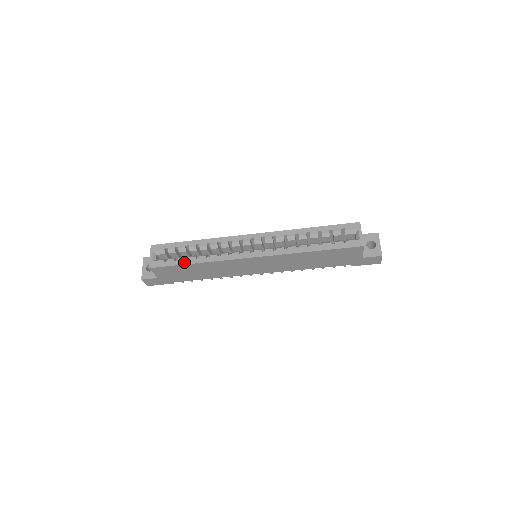
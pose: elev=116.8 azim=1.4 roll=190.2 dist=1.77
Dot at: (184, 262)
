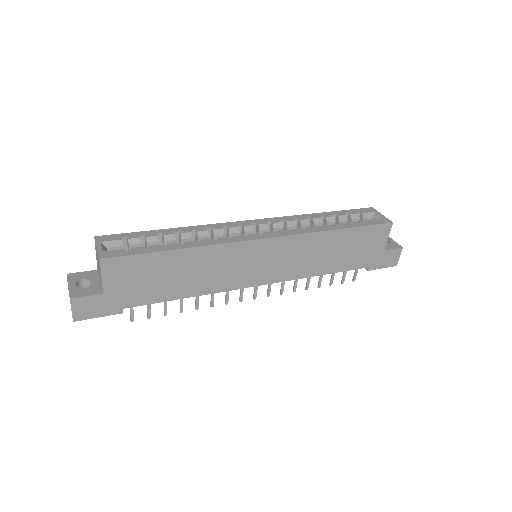
Dot at: (163, 248)
